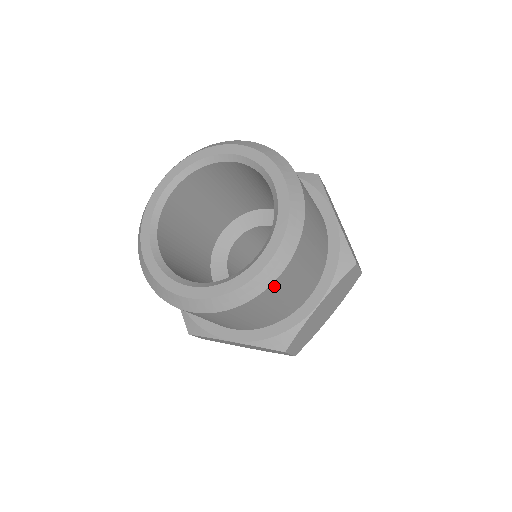
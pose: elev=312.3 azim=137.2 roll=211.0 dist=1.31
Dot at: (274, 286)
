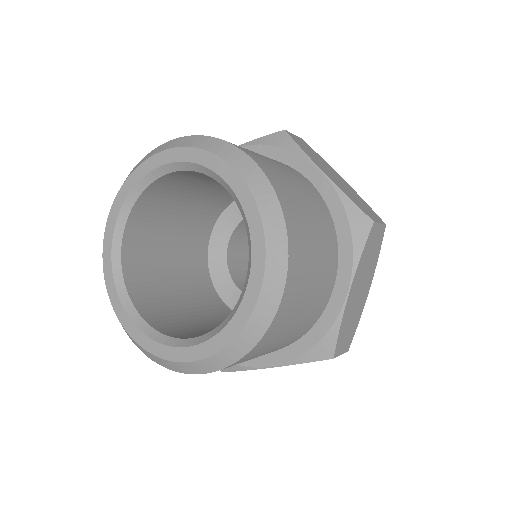
Dot at: (282, 309)
